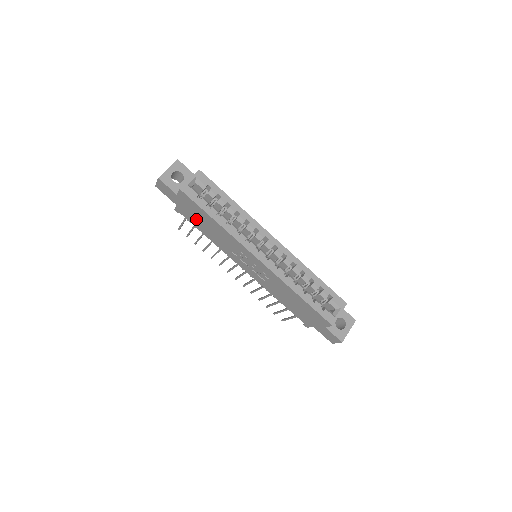
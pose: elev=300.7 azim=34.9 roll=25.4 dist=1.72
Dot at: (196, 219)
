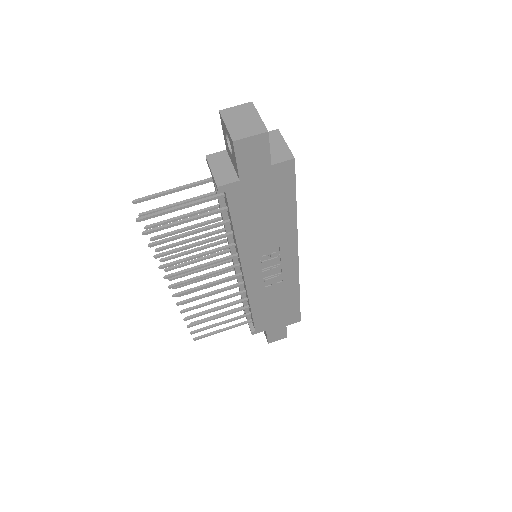
Dot at: (255, 206)
